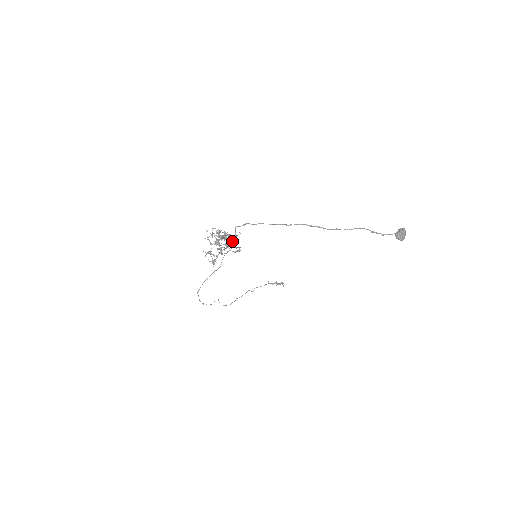
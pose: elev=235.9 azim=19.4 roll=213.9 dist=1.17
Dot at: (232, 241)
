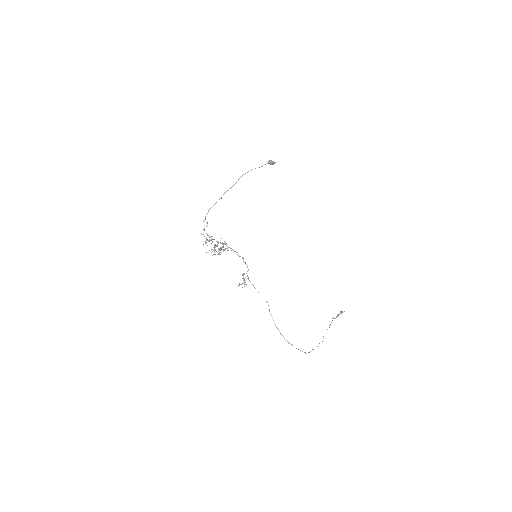
Dot at: (222, 244)
